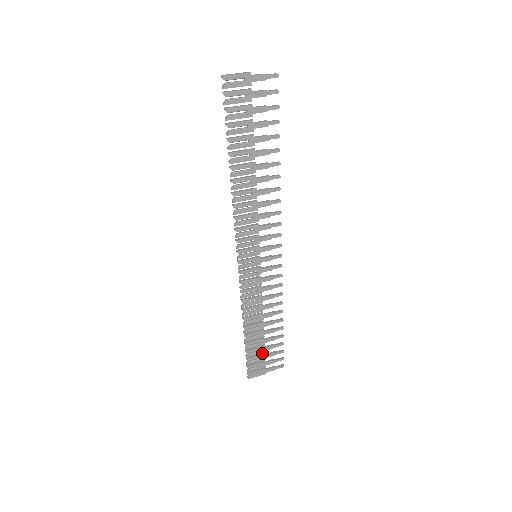
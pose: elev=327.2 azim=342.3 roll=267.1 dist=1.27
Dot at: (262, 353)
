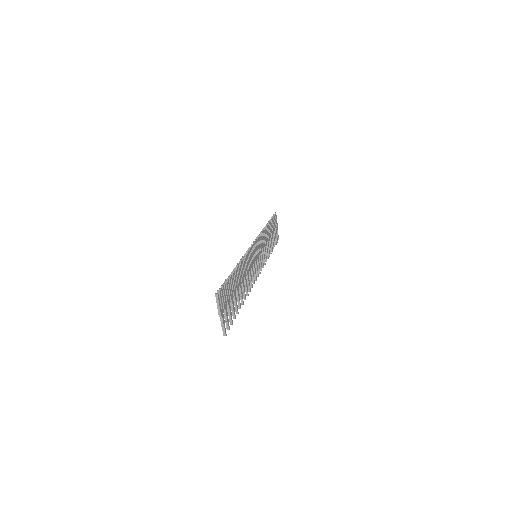
Dot at: (228, 298)
